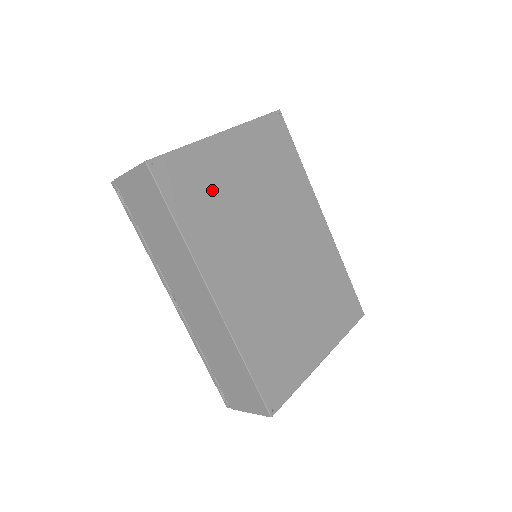
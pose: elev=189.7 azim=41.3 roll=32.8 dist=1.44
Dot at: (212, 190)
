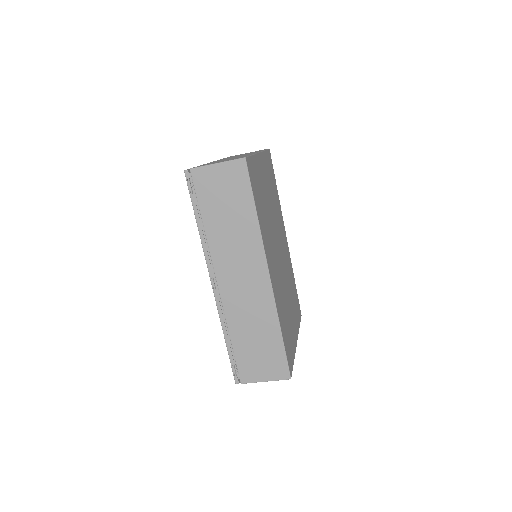
Dot at: (261, 193)
